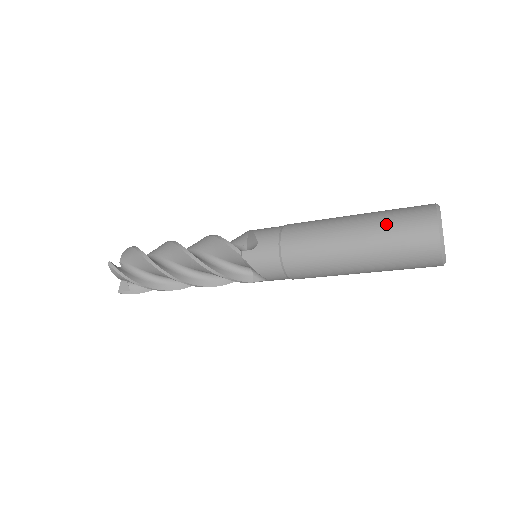
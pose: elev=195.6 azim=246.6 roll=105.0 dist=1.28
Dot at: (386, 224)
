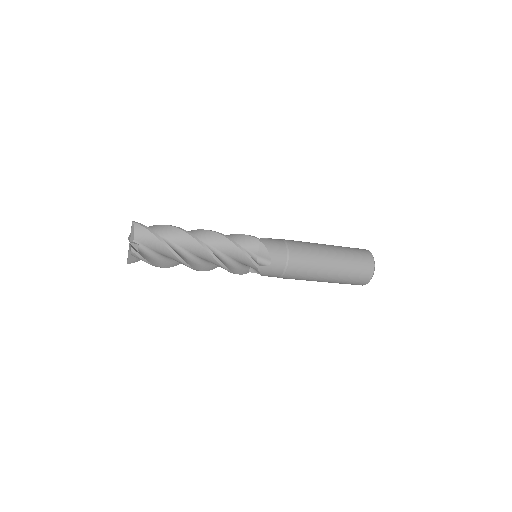
Dot at: (343, 247)
